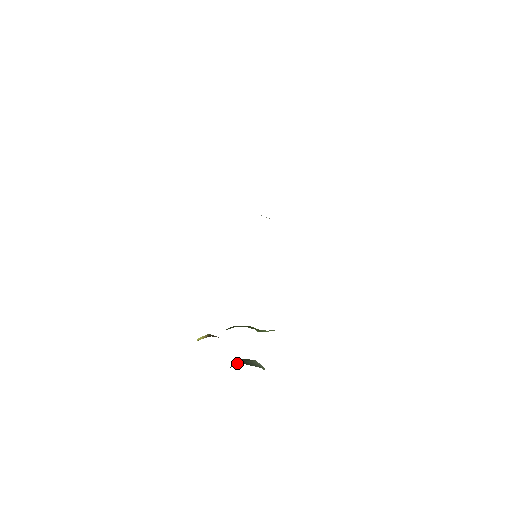
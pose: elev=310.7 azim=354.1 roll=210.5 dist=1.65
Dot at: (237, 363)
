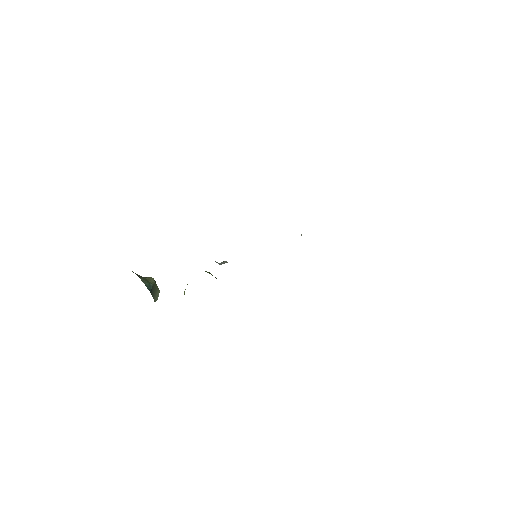
Dot at: (149, 286)
